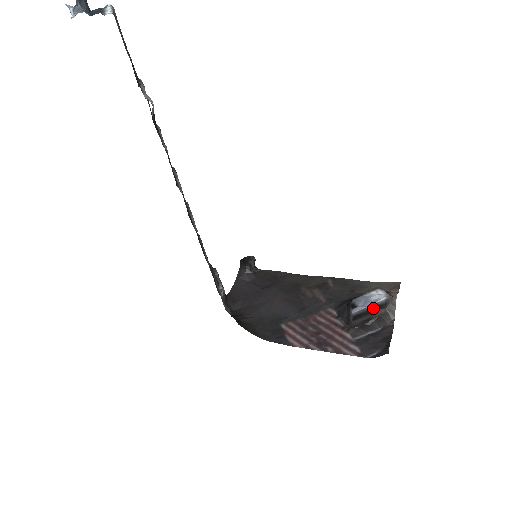
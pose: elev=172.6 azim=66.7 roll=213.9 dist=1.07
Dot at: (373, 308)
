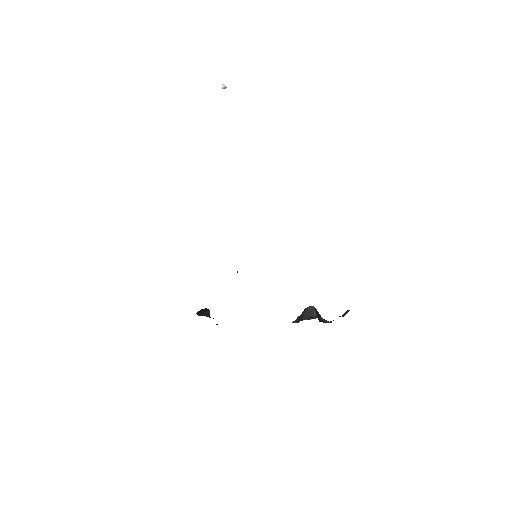
Dot at: (318, 312)
